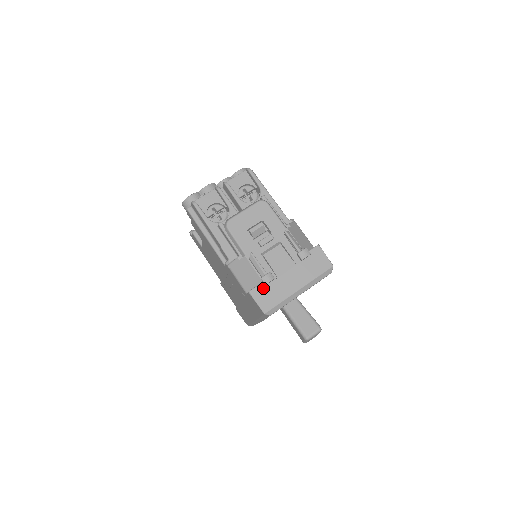
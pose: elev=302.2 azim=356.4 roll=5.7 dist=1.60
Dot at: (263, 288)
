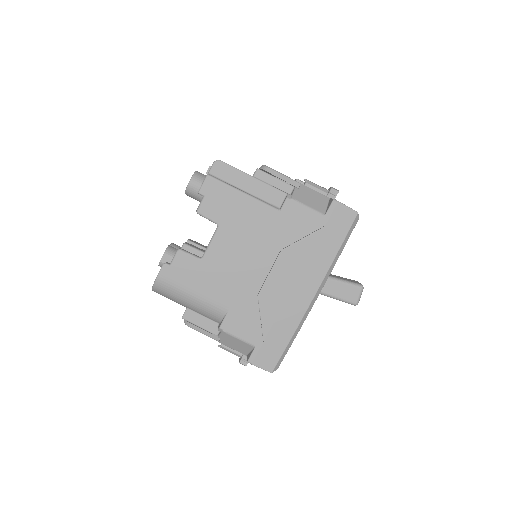
Dot at: occluded
